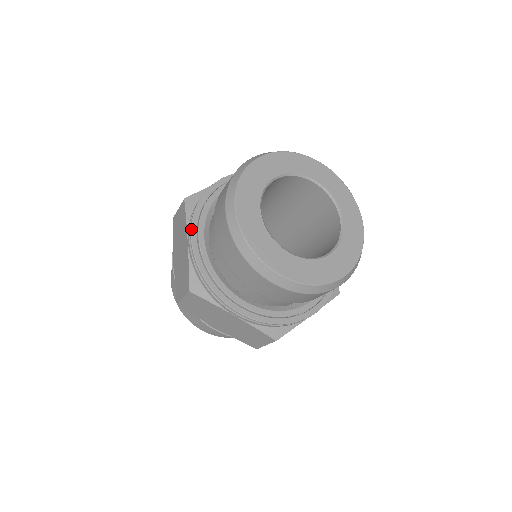
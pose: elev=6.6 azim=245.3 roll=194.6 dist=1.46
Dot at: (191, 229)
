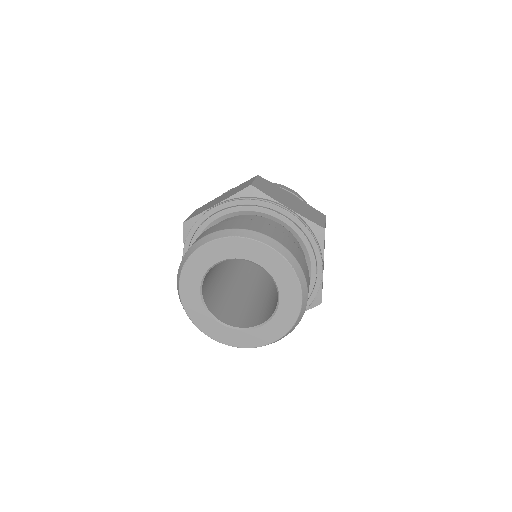
Dot at: (182, 258)
